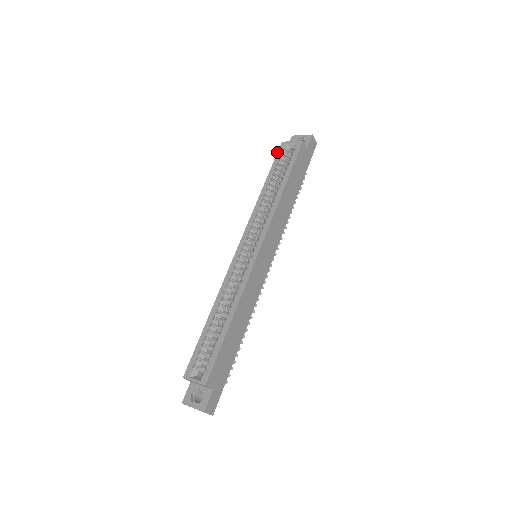
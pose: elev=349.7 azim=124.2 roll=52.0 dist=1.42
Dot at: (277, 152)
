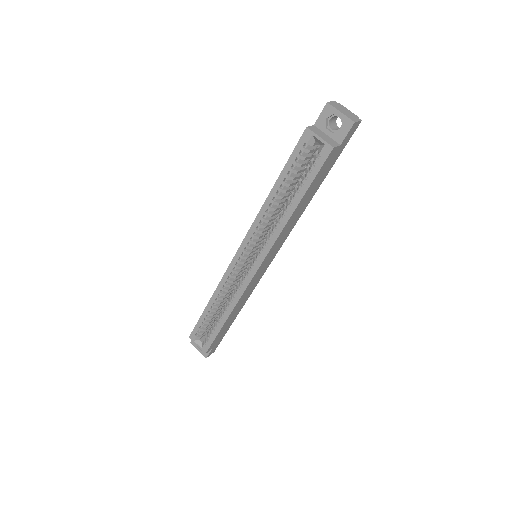
Dot at: occluded
